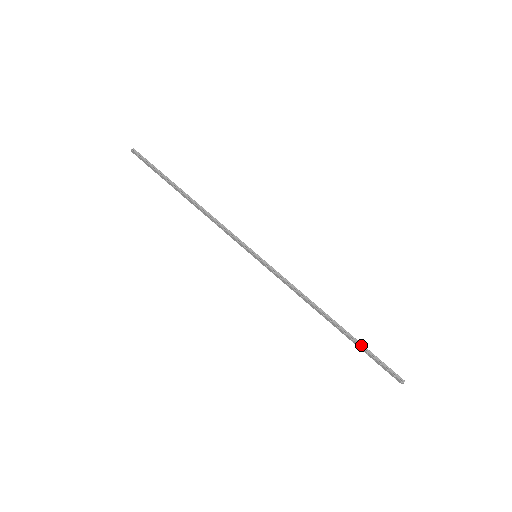
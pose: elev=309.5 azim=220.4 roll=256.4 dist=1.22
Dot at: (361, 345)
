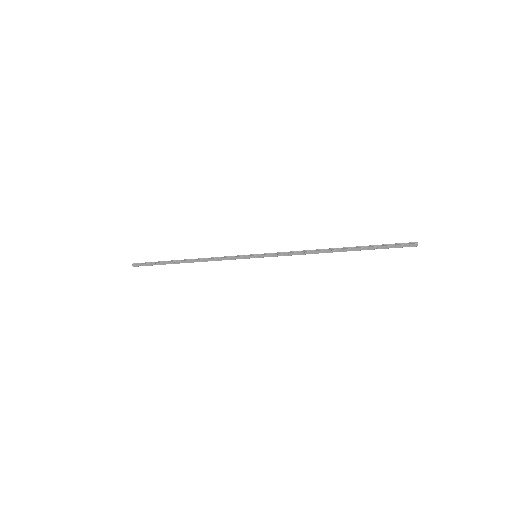
Dot at: (368, 246)
